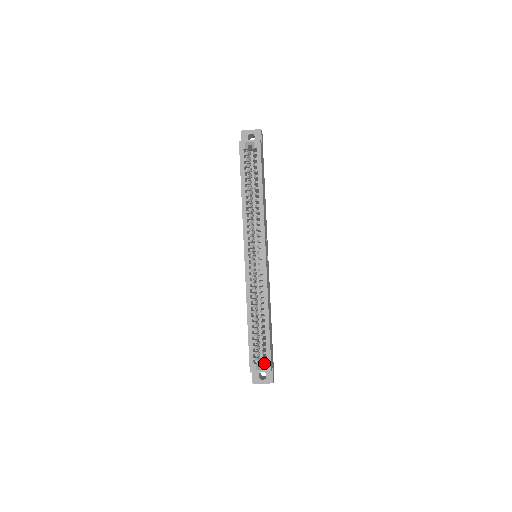
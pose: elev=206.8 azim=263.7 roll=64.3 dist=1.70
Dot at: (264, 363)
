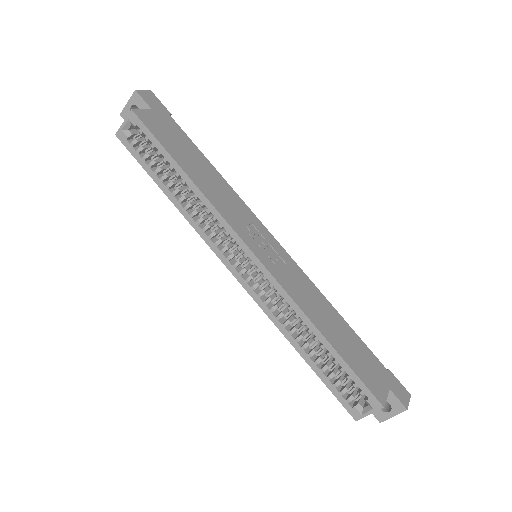
Dot at: (365, 400)
